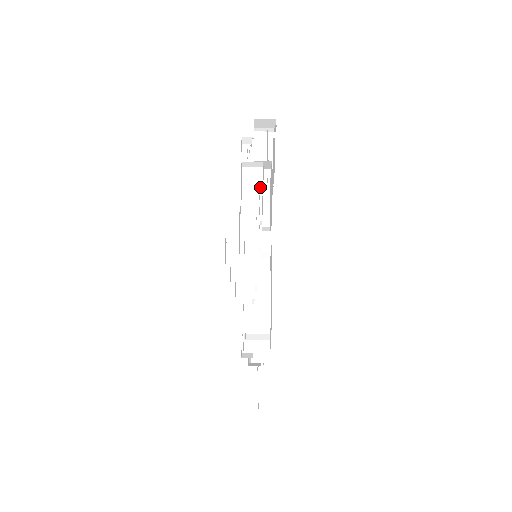
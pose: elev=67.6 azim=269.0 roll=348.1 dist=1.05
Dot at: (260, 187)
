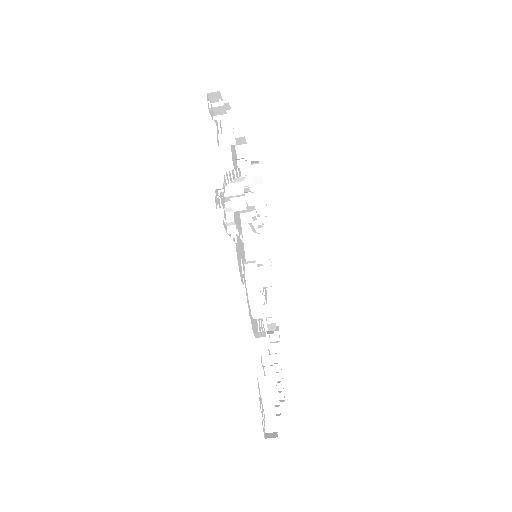
Dot at: (231, 125)
